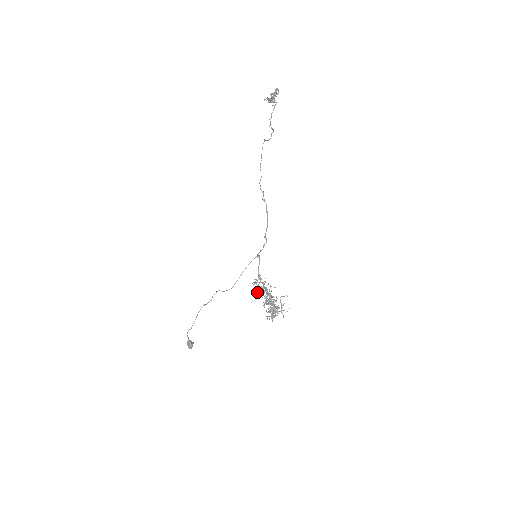
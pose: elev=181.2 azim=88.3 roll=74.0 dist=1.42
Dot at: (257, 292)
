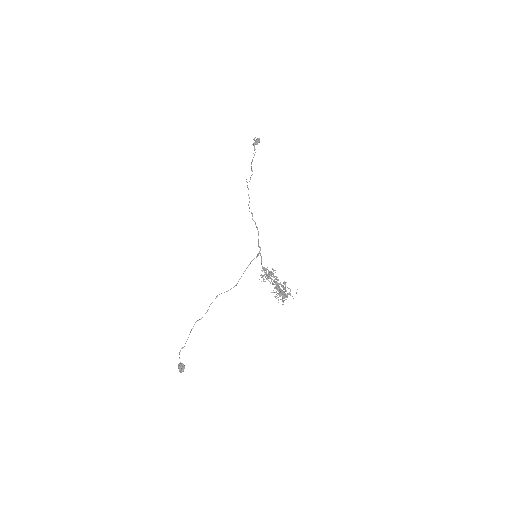
Dot at: (267, 276)
